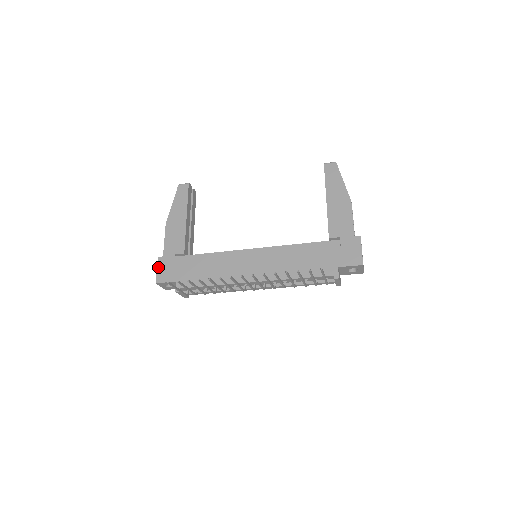
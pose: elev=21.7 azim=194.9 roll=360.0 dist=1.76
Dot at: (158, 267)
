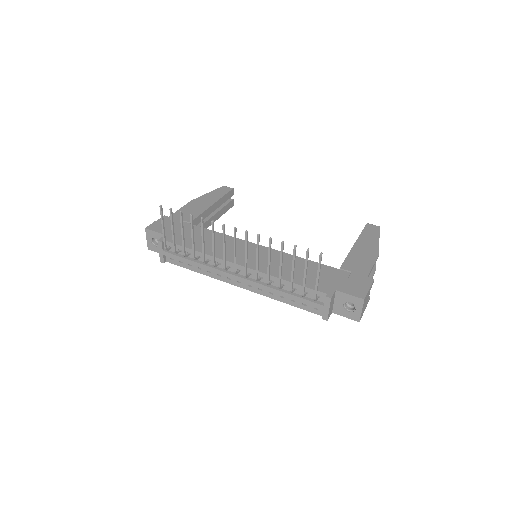
Dot at: (158, 220)
